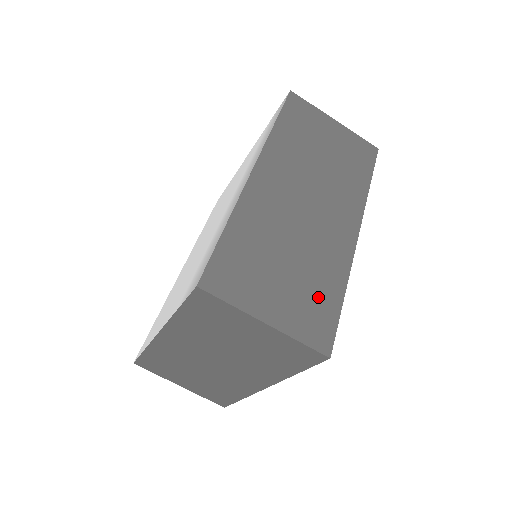
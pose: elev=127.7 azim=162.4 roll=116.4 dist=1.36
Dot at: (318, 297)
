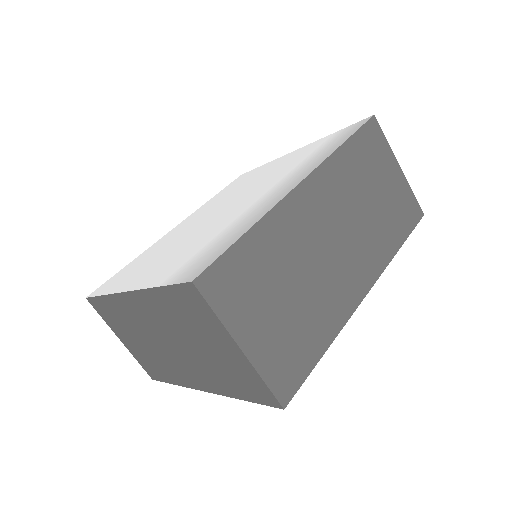
Dot at: (302, 342)
